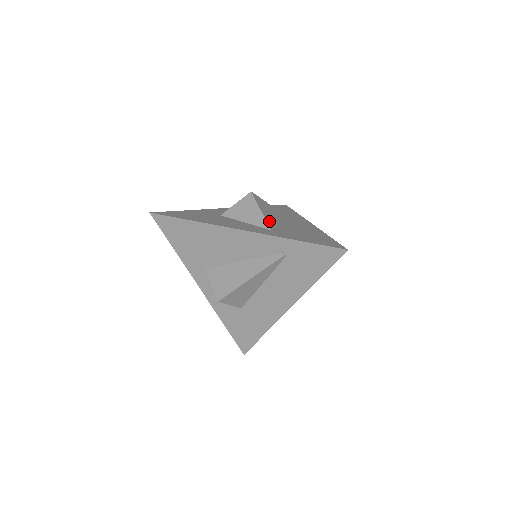
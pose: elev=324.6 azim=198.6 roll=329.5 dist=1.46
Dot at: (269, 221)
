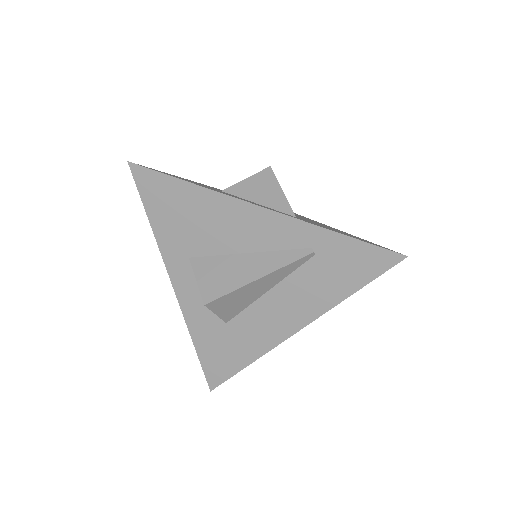
Dot at: occluded
